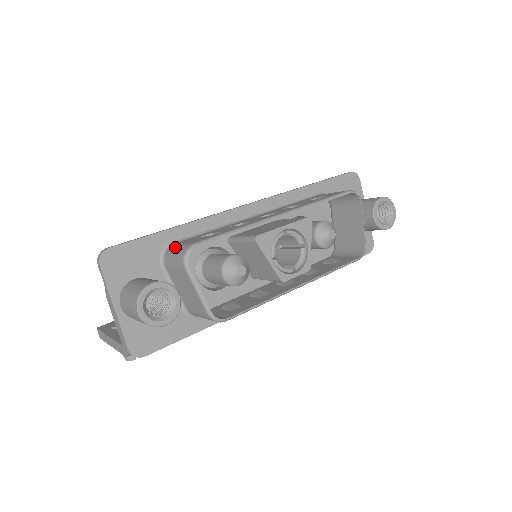
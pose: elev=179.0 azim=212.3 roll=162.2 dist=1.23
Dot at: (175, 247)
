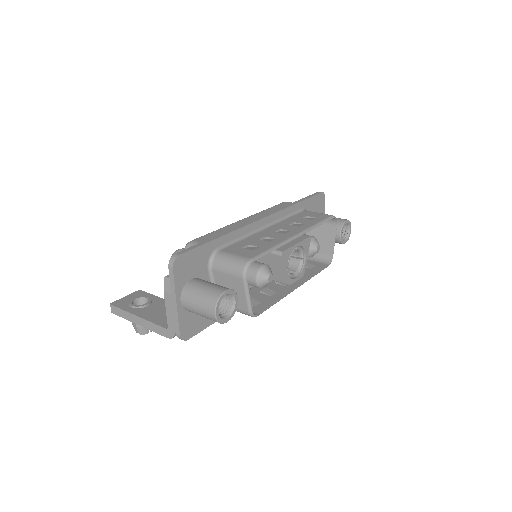
Dot at: (227, 256)
